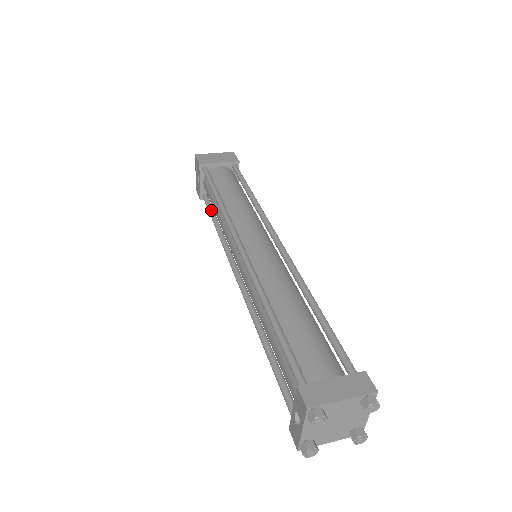
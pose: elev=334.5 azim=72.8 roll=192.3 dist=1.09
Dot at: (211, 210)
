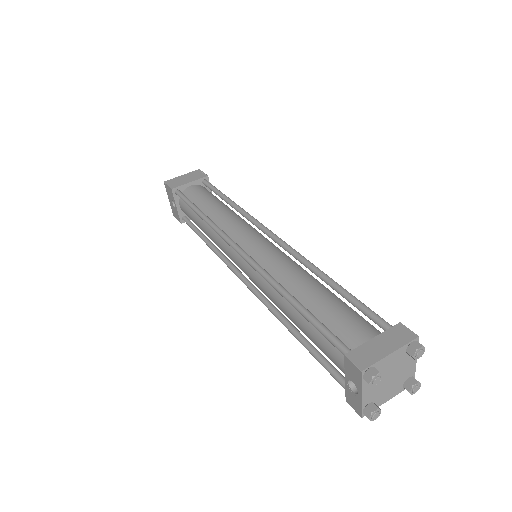
Dot at: (196, 229)
